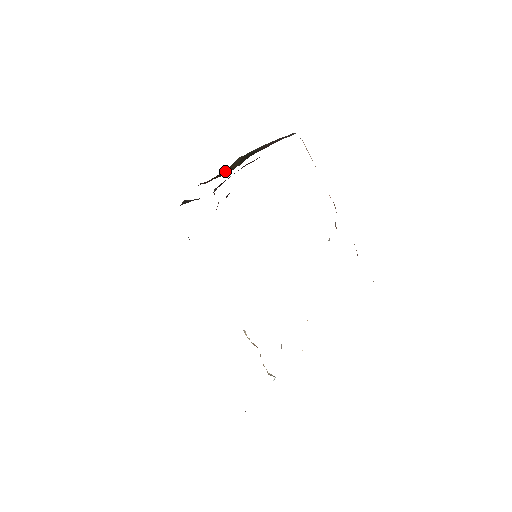
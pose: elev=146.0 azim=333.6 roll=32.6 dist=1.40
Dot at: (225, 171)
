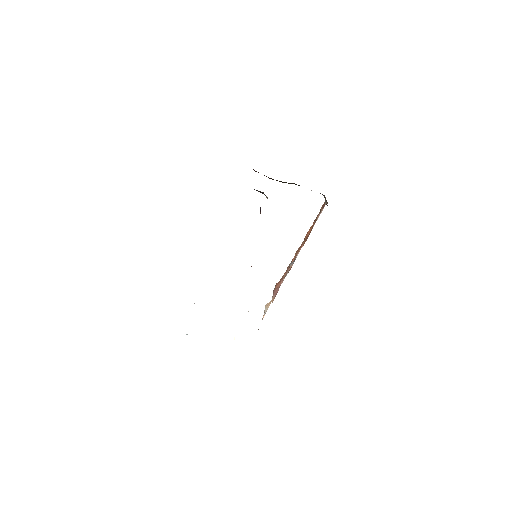
Dot at: occluded
